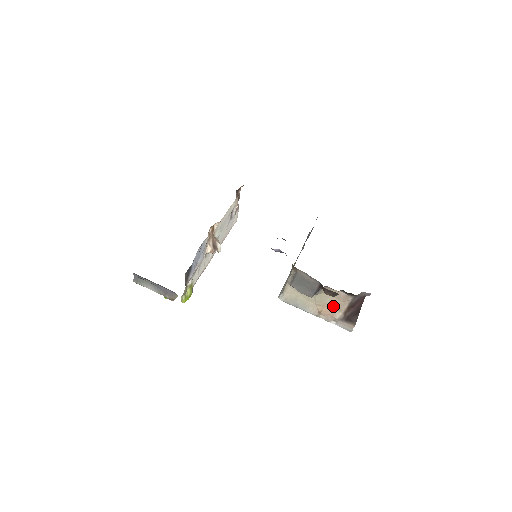
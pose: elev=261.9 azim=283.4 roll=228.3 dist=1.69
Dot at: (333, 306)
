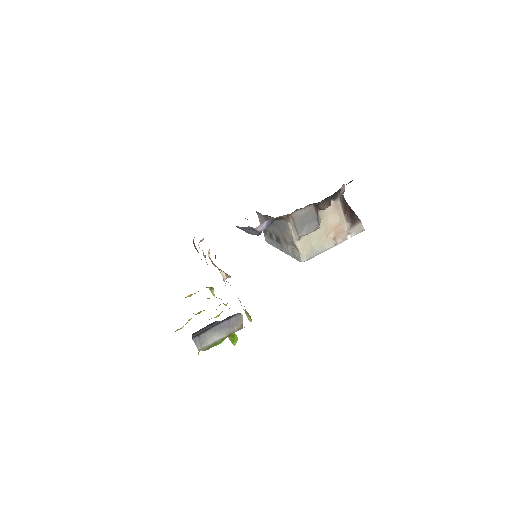
Dot at: (336, 223)
